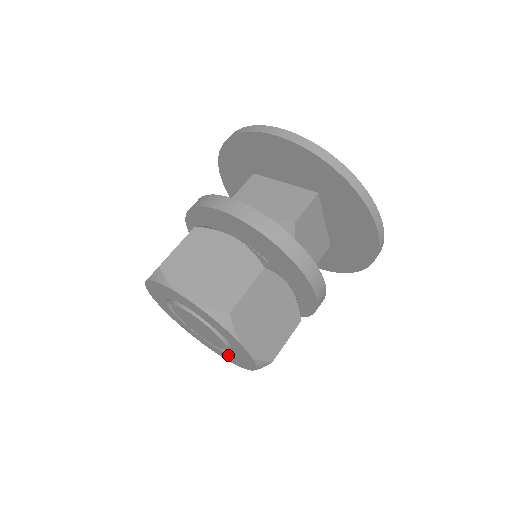
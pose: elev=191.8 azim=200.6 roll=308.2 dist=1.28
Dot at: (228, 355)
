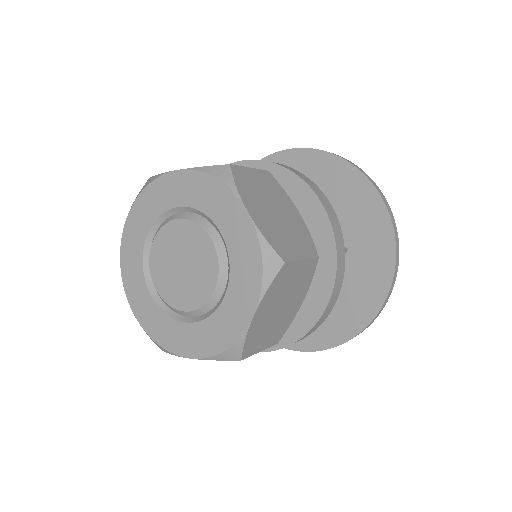
Dot at: (171, 324)
